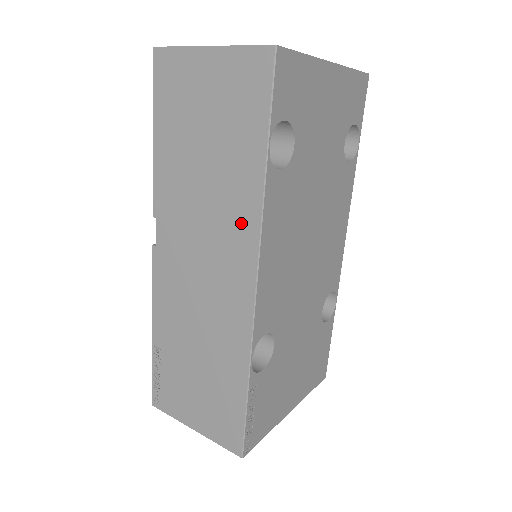
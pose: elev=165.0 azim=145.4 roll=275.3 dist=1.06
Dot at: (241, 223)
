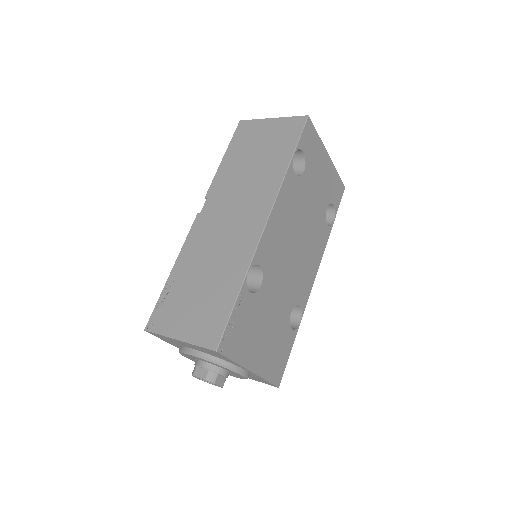
Dot at: (266, 191)
